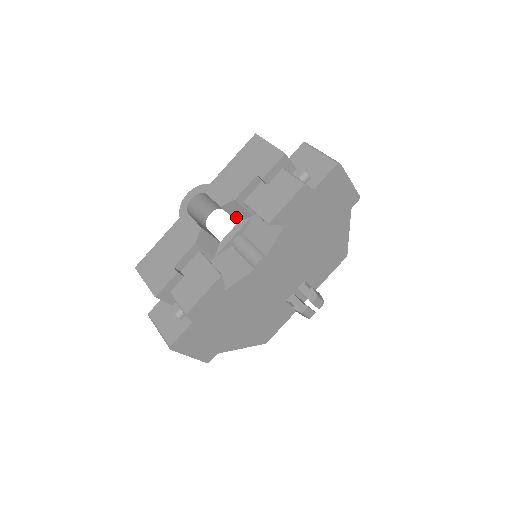
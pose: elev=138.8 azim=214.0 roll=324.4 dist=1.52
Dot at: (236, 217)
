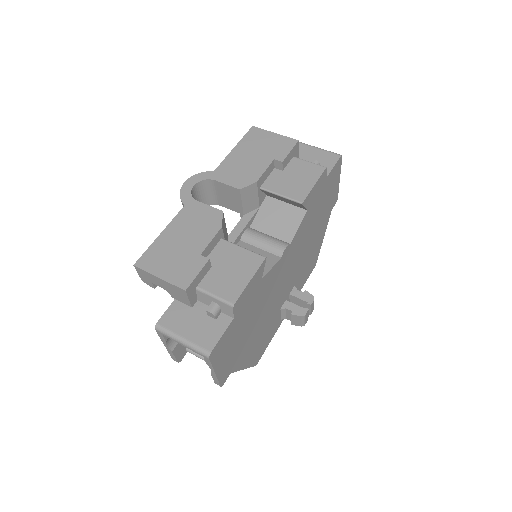
Dot at: (245, 207)
